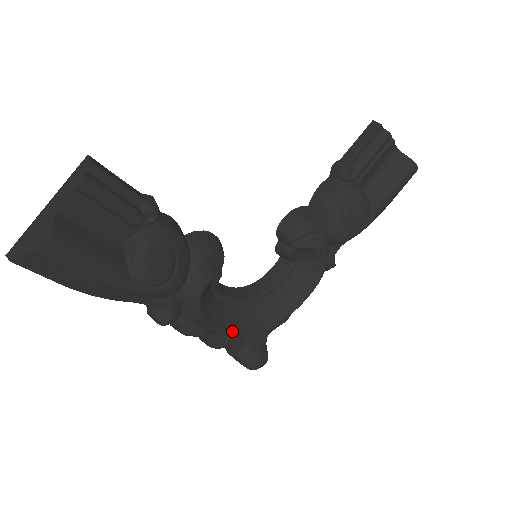
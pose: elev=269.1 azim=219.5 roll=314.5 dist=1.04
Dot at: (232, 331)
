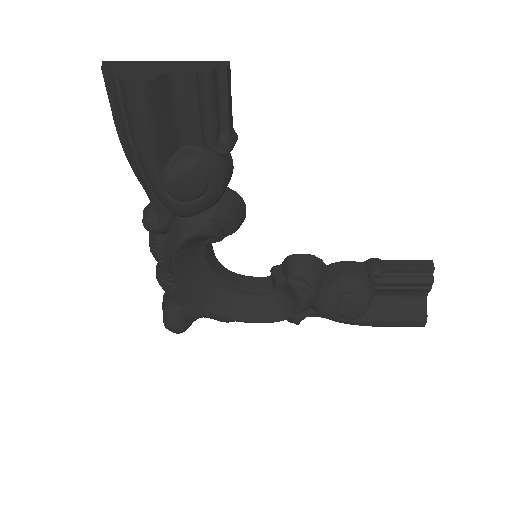
Dot at: (183, 285)
